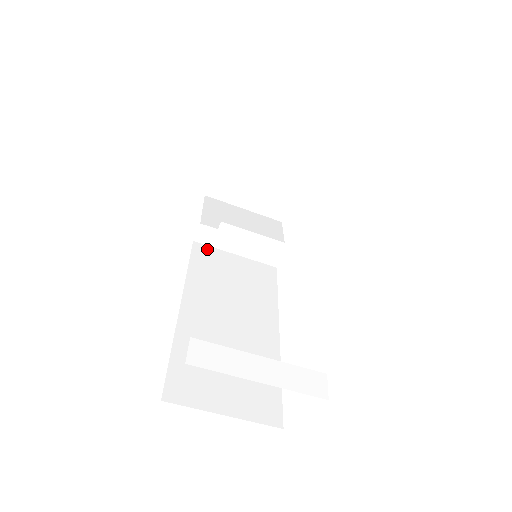
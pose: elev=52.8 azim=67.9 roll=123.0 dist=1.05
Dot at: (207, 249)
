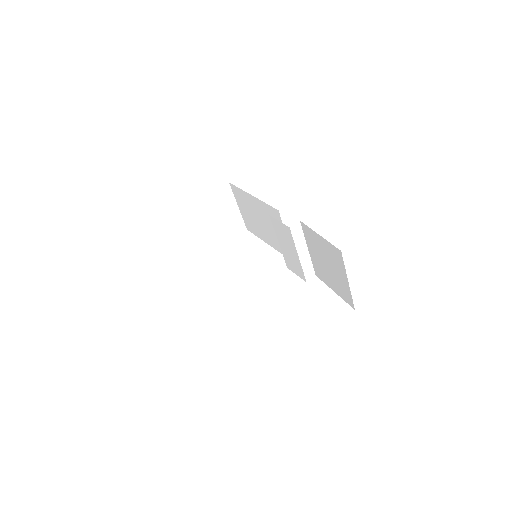
Dot at: occluded
